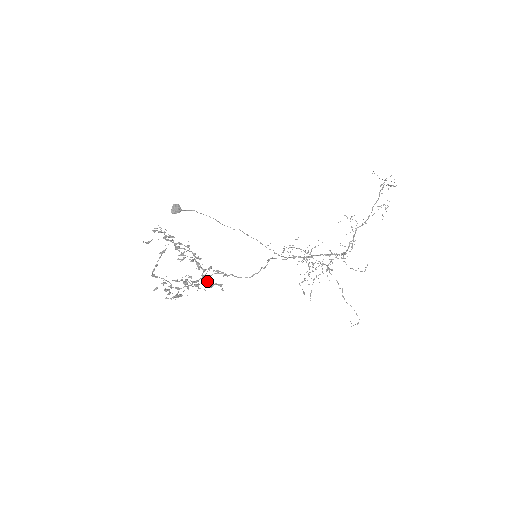
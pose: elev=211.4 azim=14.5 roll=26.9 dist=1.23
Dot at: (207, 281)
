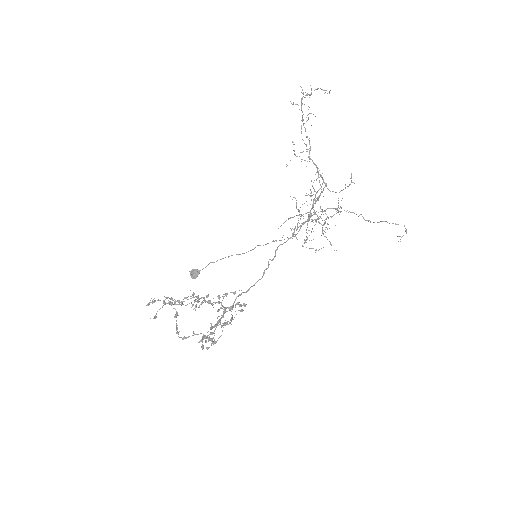
Dot at: (223, 309)
